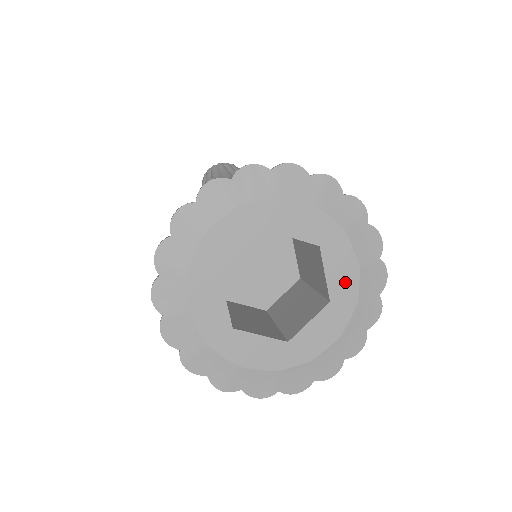
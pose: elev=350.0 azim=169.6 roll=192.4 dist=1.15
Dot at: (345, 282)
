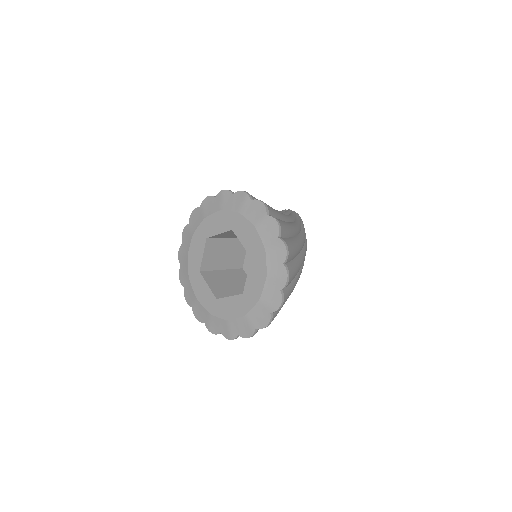
Dot at: (253, 241)
